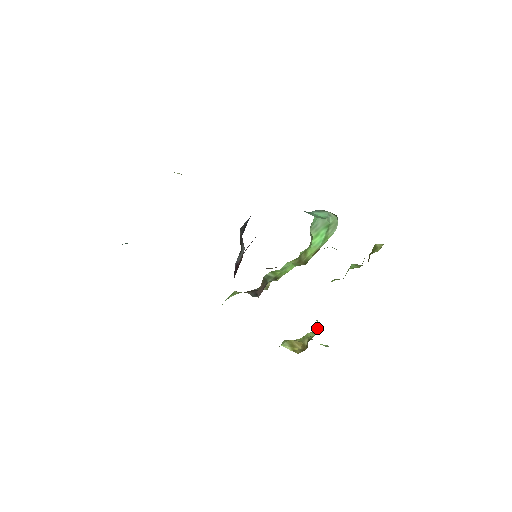
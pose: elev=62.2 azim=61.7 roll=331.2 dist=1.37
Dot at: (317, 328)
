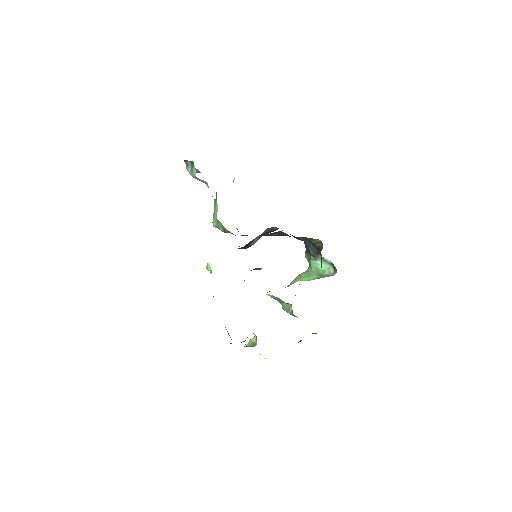
Dot at: (247, 345)
